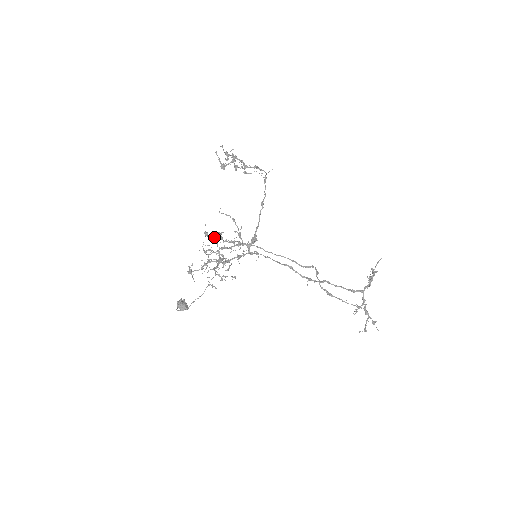
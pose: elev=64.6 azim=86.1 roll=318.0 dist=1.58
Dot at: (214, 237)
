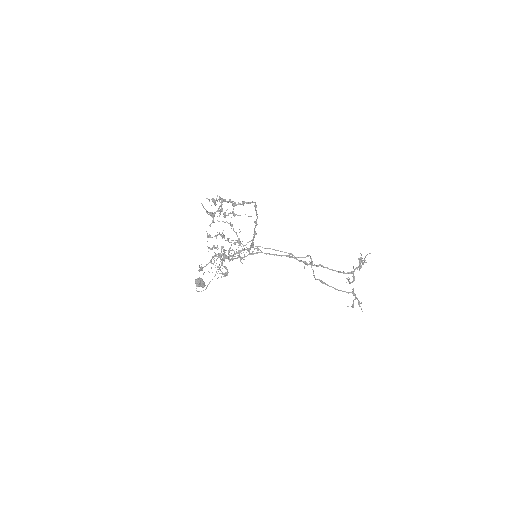
Dot at: (216, 237)
